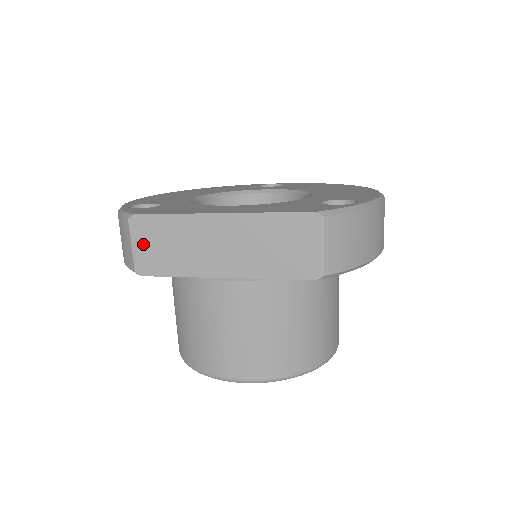
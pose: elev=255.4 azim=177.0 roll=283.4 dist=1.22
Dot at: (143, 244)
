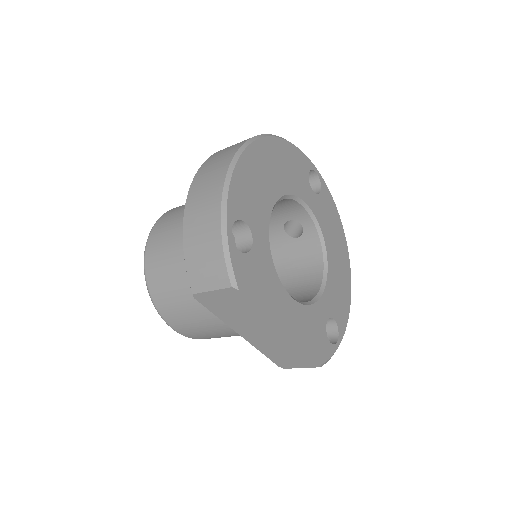
Dot at: (220, 297)
